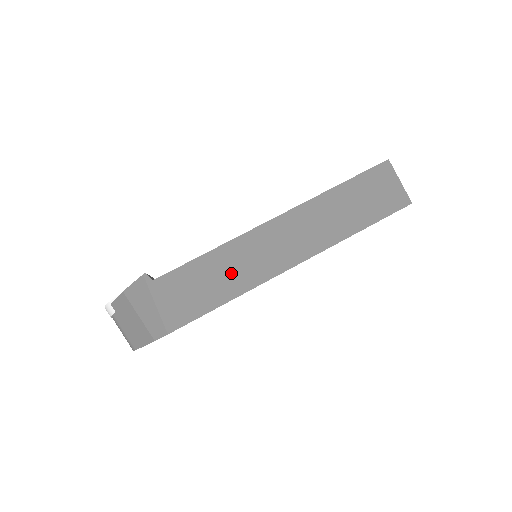
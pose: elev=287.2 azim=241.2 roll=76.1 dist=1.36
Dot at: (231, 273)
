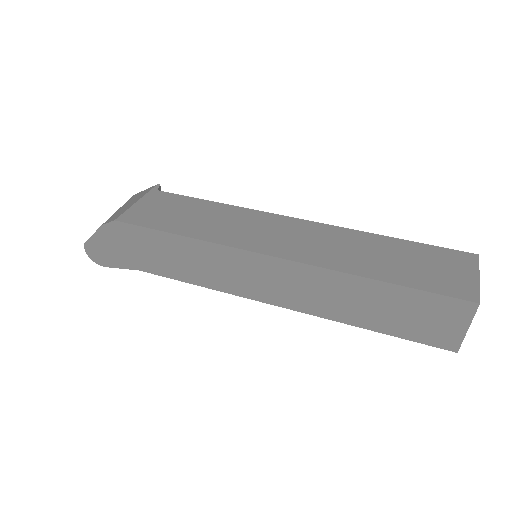
Dot at: (215, 223)
